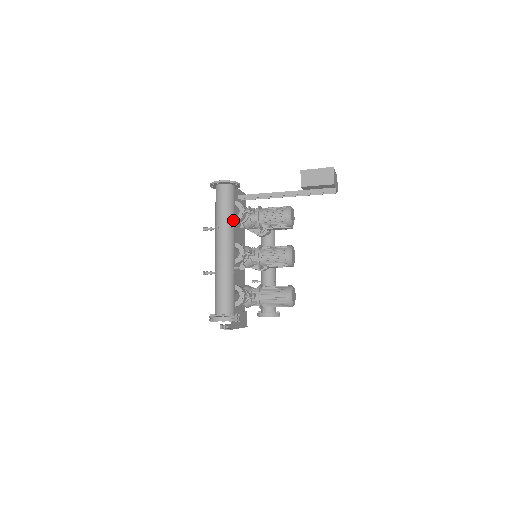
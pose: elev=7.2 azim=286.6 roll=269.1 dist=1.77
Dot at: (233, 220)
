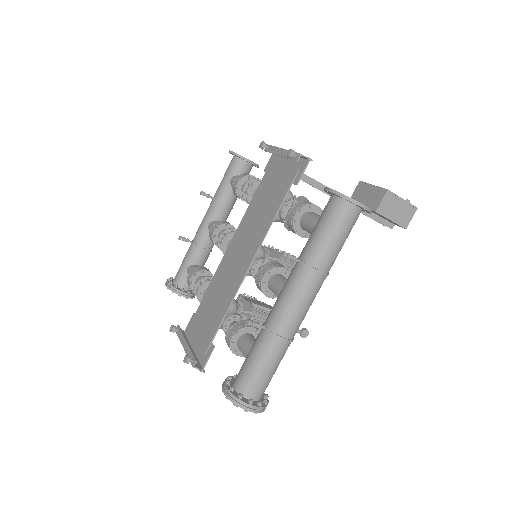
Dot at: occluded
